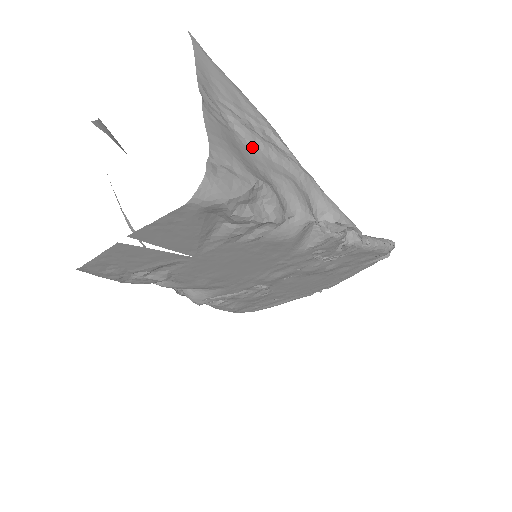
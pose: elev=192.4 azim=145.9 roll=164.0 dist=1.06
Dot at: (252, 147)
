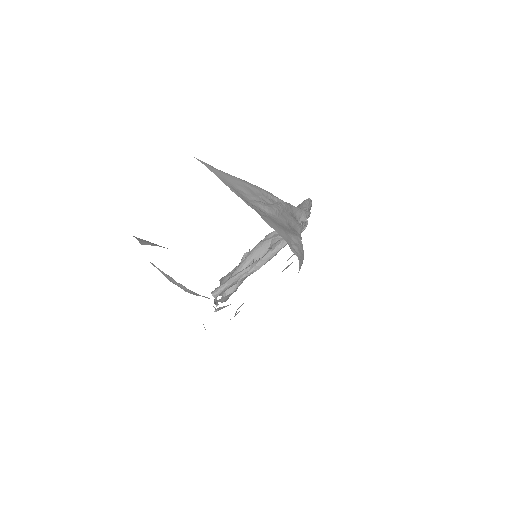
Dot at: (276, 216)
